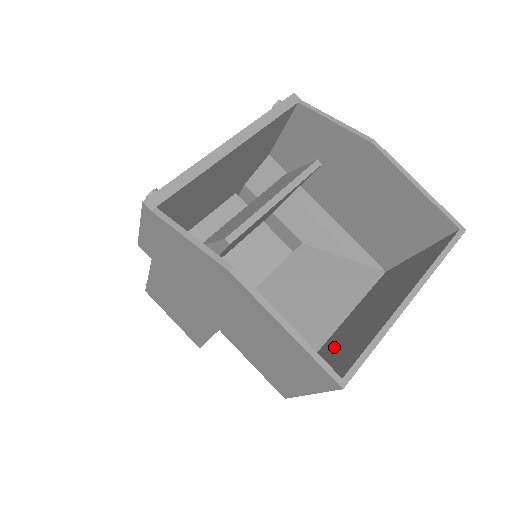
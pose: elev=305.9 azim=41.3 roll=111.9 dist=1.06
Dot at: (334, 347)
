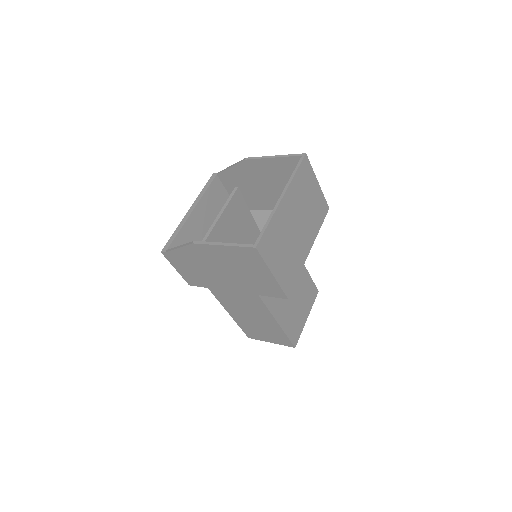
Dot at: occluded
